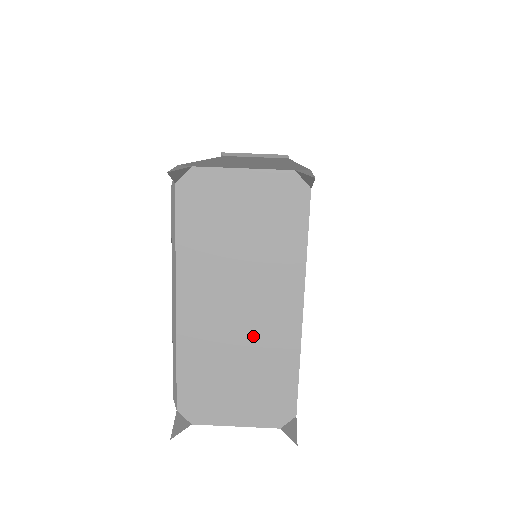
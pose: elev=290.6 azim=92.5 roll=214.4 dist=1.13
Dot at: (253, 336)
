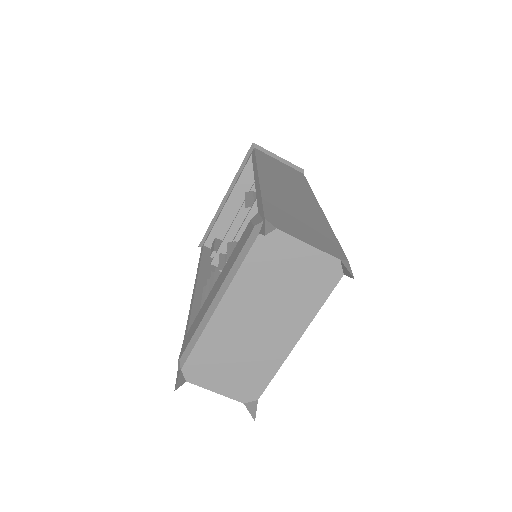
Dot at: (257, 345)
